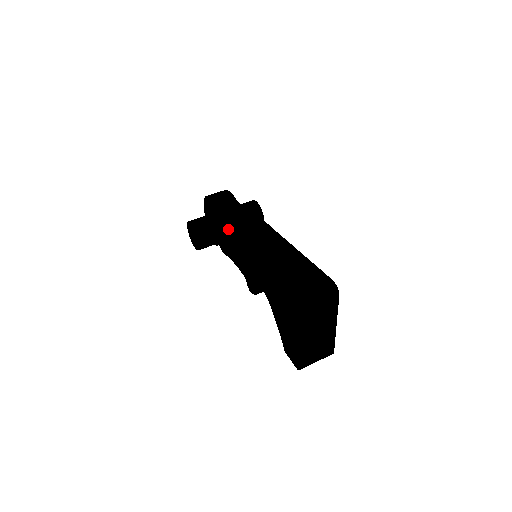
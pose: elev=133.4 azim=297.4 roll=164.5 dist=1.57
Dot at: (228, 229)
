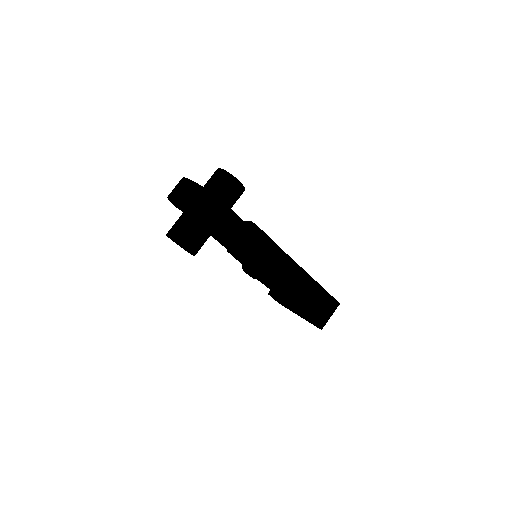
Dot at: (249, 268)
